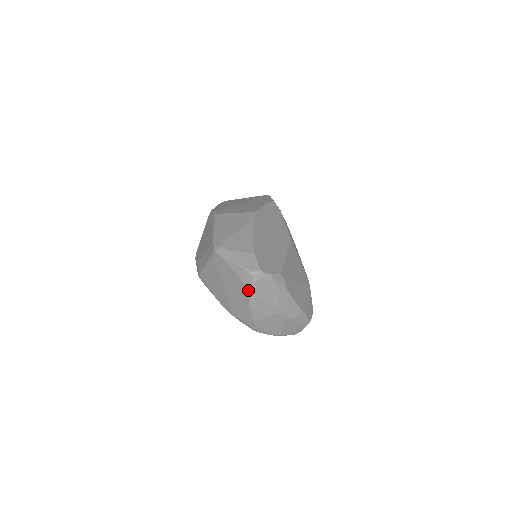
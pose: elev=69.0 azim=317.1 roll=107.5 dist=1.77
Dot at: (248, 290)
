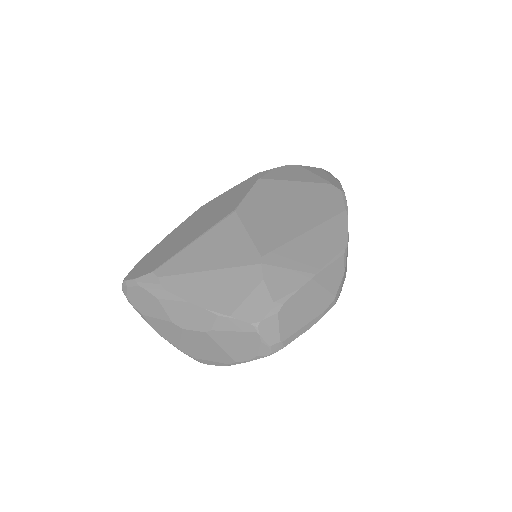
Dot at: occluded
